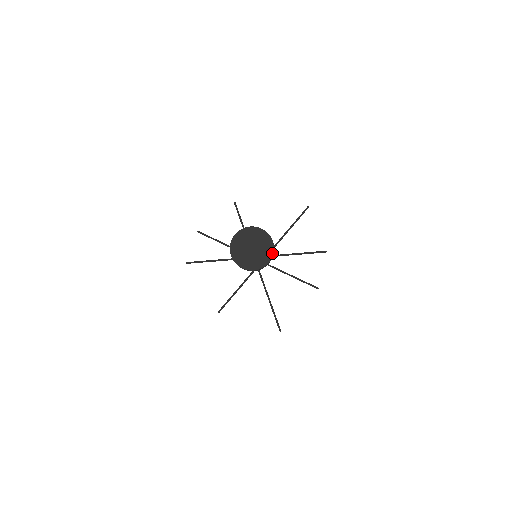
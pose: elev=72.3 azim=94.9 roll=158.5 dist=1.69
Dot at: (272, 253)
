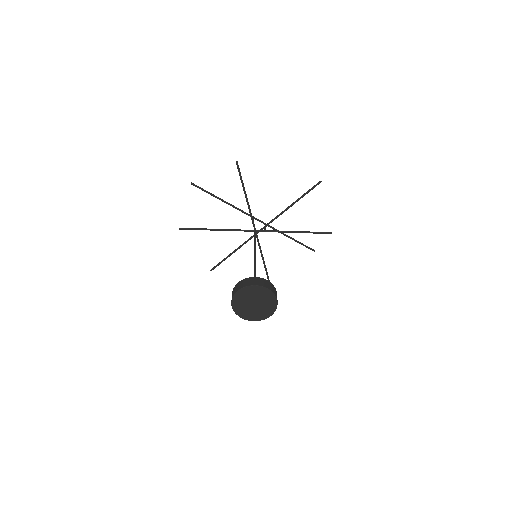
Dot at: (275, 309)
